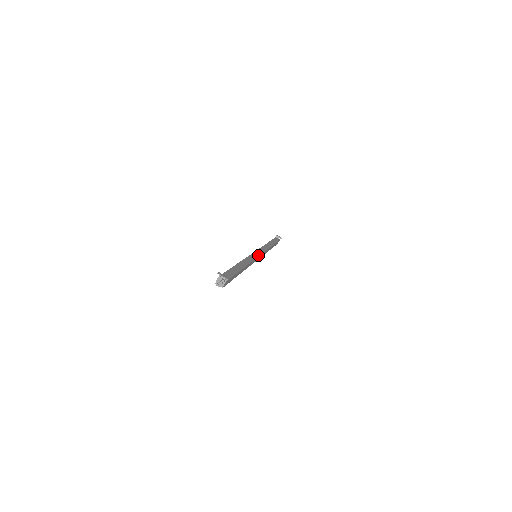
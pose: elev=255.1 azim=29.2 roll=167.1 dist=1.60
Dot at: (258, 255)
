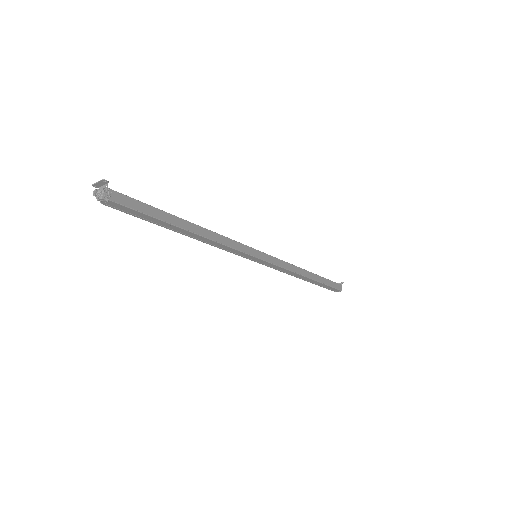
Dot at: (252, 248)
